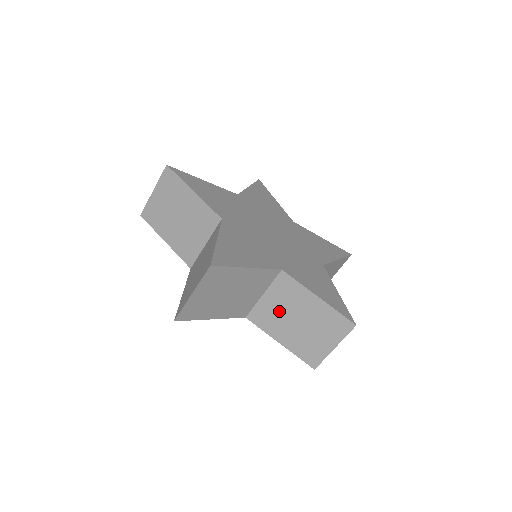
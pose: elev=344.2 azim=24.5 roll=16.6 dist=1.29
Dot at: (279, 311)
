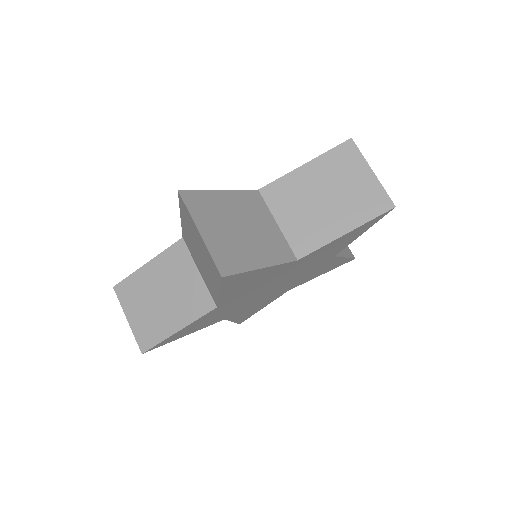
Dot at: occluded
